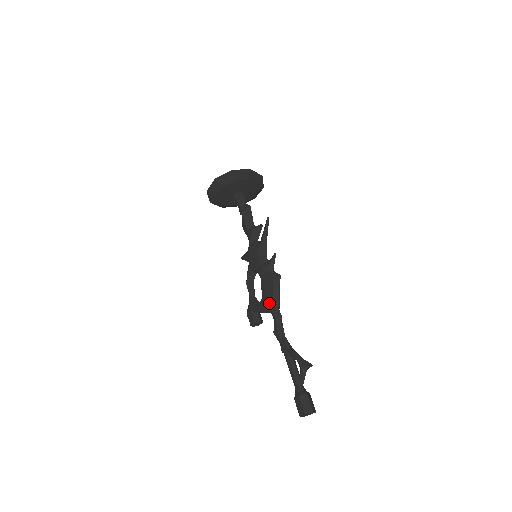
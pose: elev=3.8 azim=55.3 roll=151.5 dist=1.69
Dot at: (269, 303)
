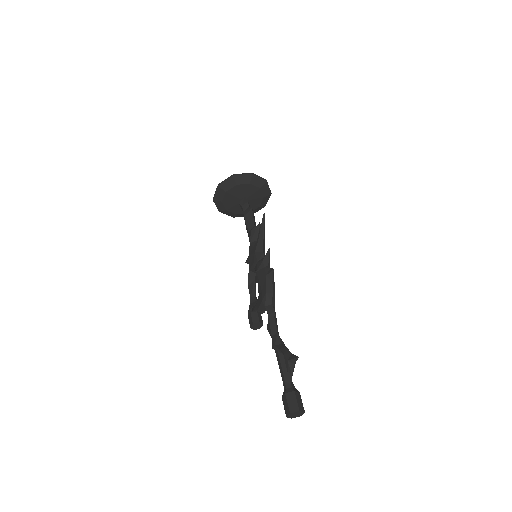
Dot at: (263, 299)
